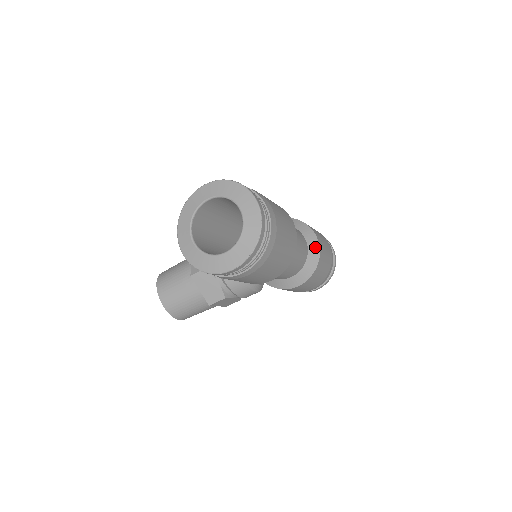
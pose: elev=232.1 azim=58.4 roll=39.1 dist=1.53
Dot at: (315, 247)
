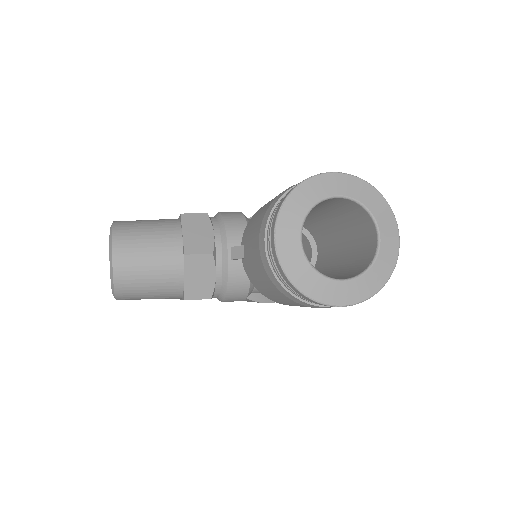
Dot at: occluded
